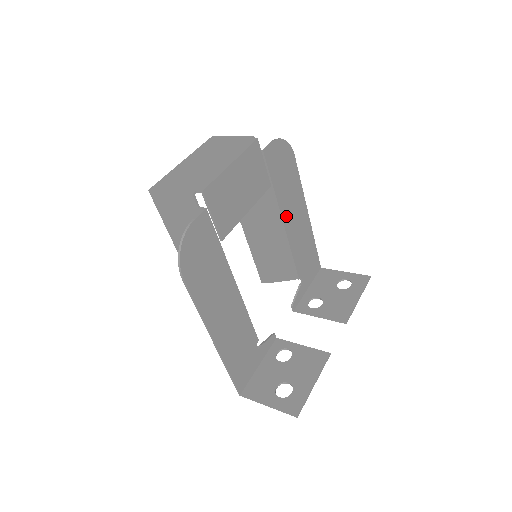
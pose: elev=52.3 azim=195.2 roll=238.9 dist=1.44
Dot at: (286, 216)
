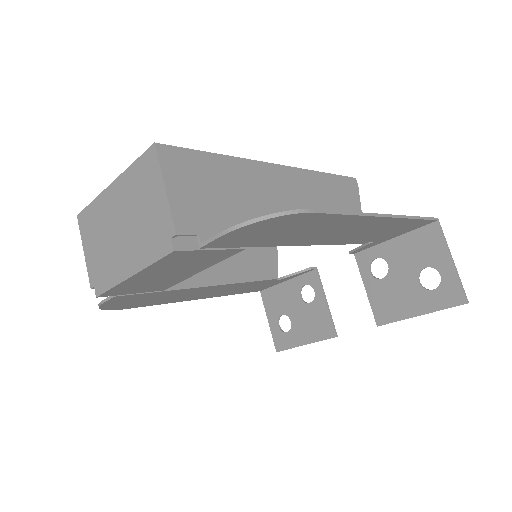
Dot at: (306, 241)
